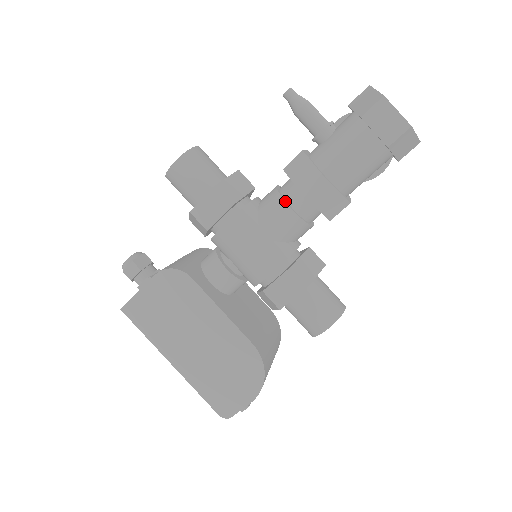
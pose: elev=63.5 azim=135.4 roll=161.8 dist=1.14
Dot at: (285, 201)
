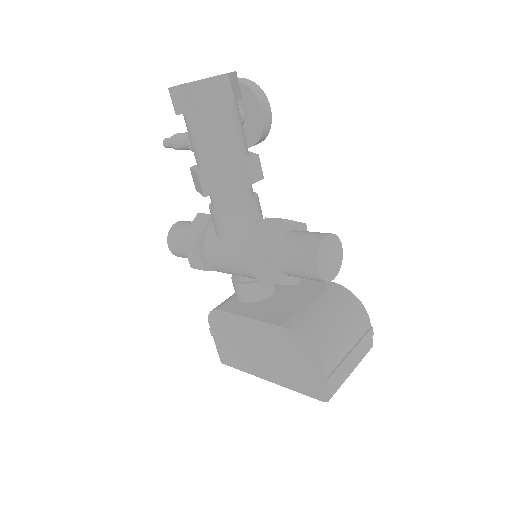
Dot at: (211, 208)
